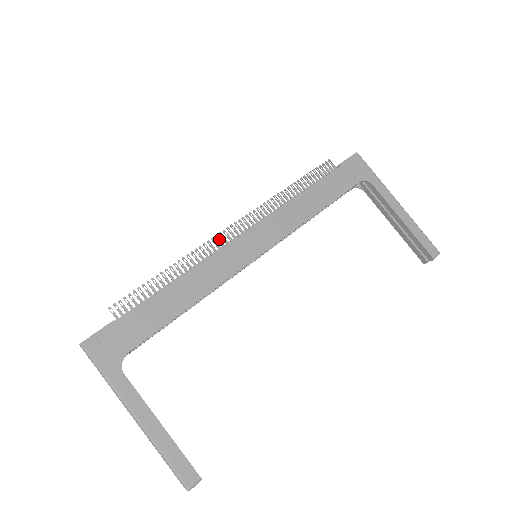
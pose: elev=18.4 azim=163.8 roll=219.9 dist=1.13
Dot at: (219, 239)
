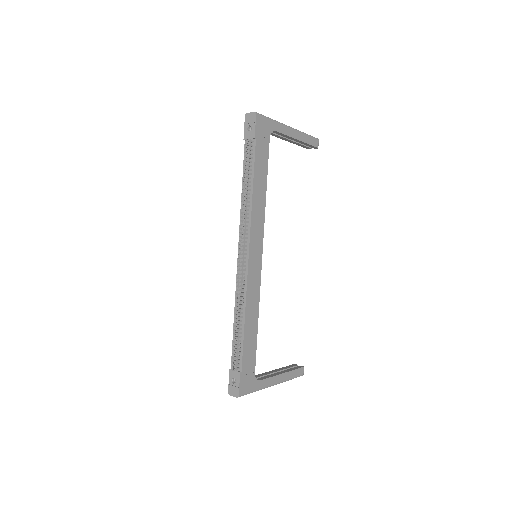
Dot at: (240, 273)
